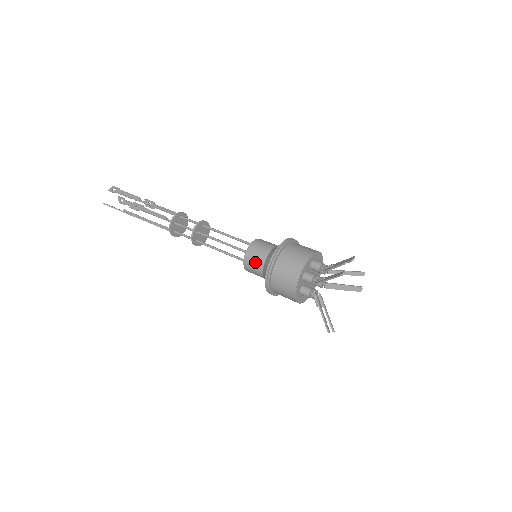
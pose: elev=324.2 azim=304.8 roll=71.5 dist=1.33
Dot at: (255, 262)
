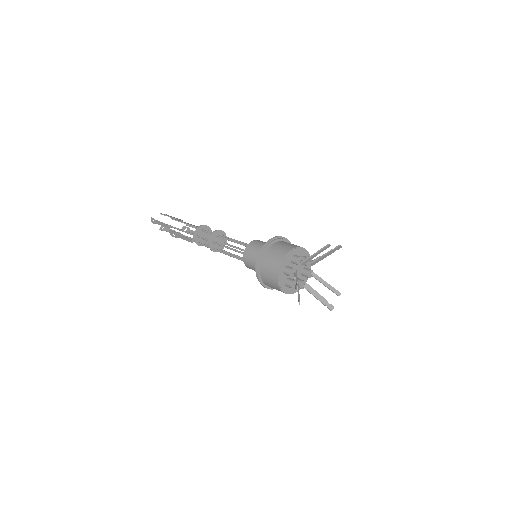
Dot at: (256, 246)
